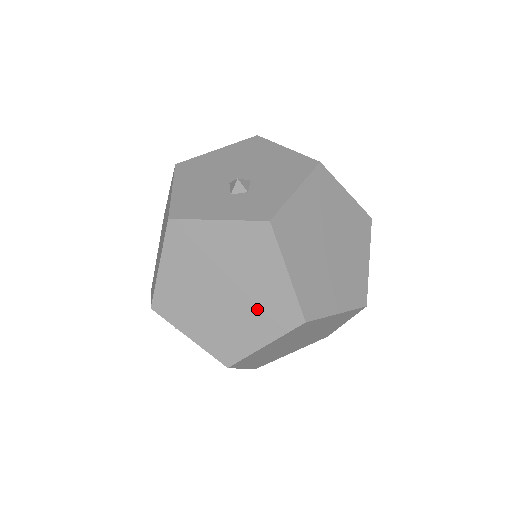
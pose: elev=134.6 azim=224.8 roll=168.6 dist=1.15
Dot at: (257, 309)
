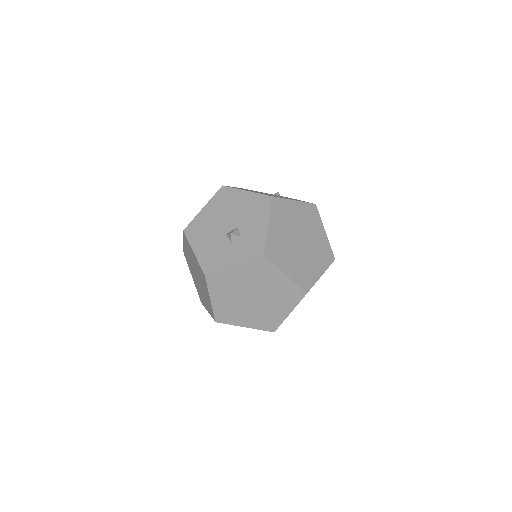
Dot at: (277, 298)
